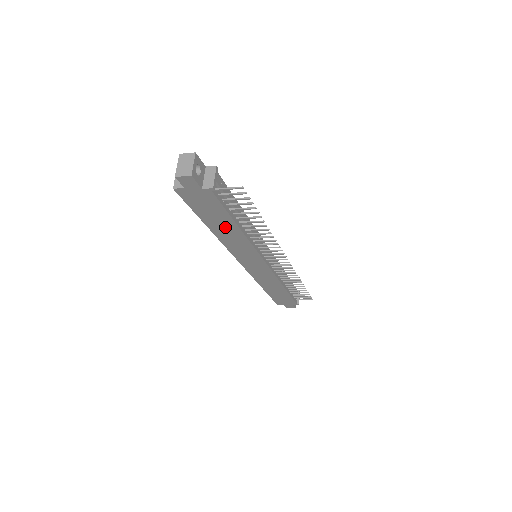
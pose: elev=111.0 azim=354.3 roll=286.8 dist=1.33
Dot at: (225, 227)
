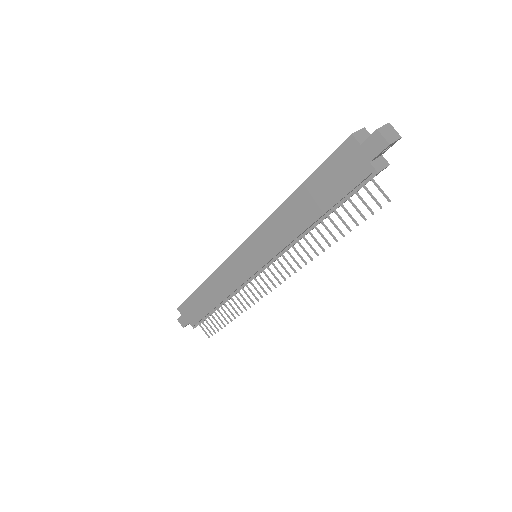
Dot at: (307, 208)
